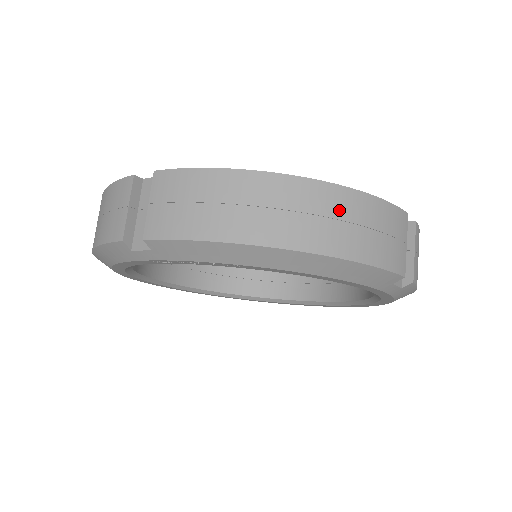
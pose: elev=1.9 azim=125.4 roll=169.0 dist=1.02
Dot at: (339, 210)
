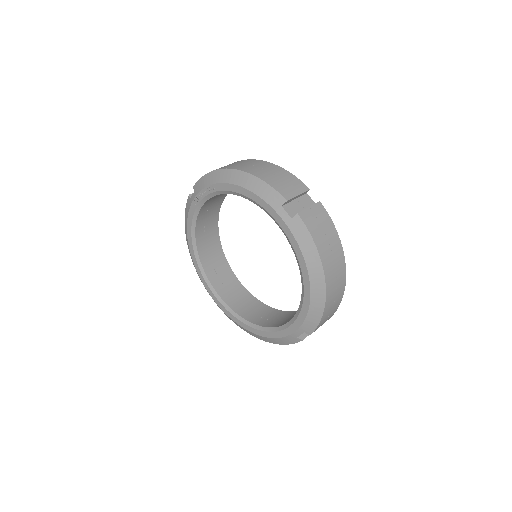
Dot at: (262, 166)
